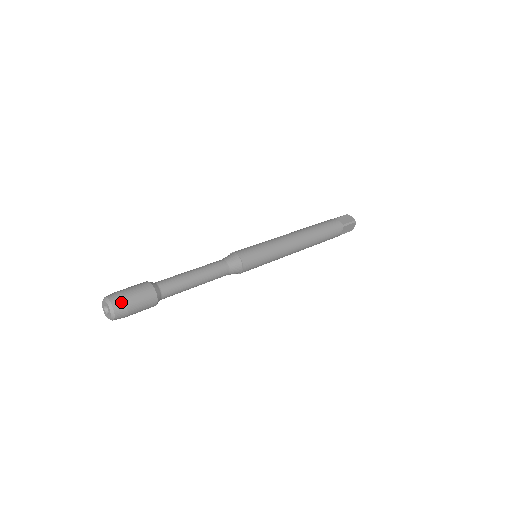
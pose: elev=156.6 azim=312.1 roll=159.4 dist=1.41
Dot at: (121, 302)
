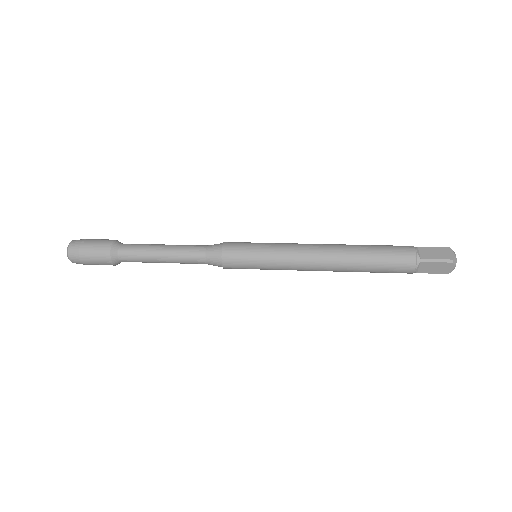
Dot at: (76, 249)
